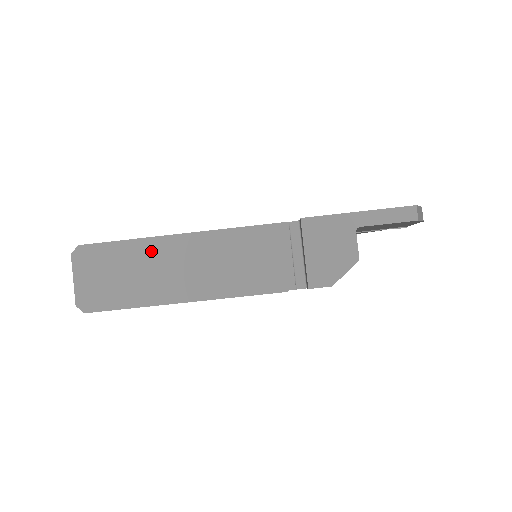
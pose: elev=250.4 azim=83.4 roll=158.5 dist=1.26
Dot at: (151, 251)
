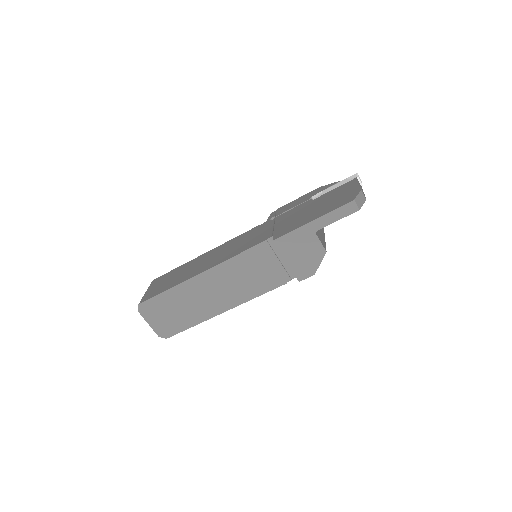
Dot at: (185, 291)
